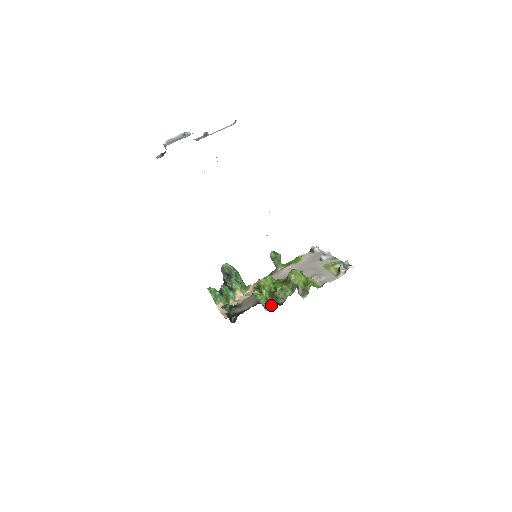
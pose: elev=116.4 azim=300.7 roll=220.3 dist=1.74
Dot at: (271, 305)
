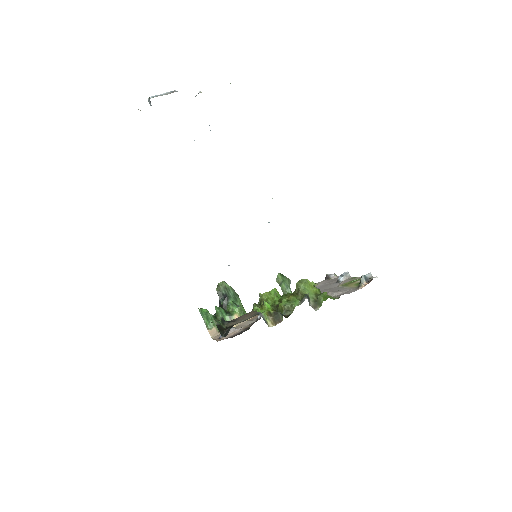
Dot at: (275, 320)
